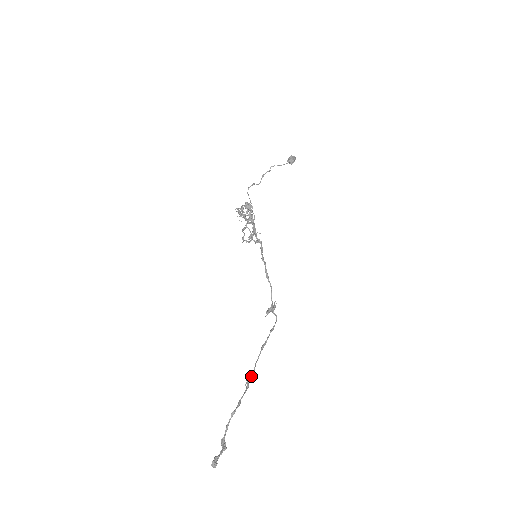
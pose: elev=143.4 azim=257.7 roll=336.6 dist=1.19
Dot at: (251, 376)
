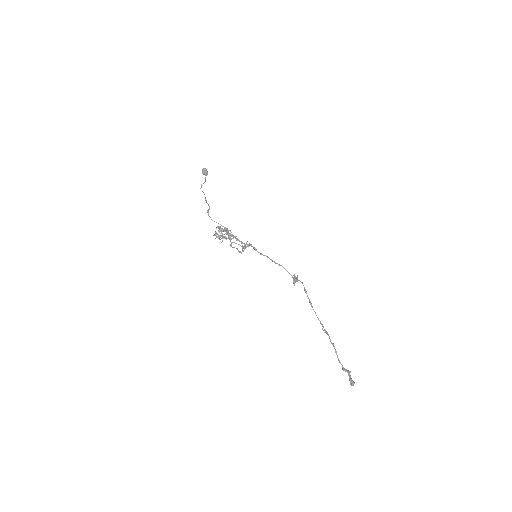
Dot at: (322, 325)
